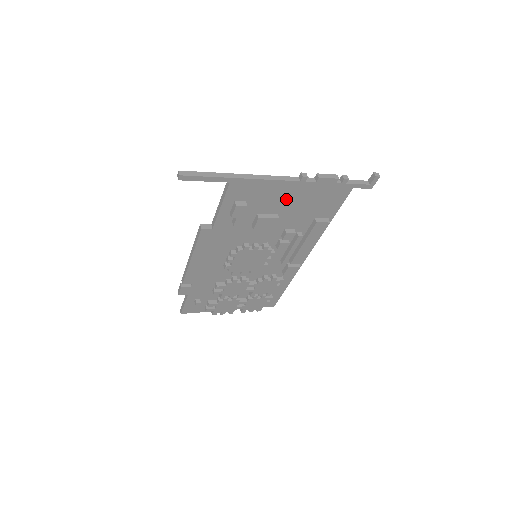
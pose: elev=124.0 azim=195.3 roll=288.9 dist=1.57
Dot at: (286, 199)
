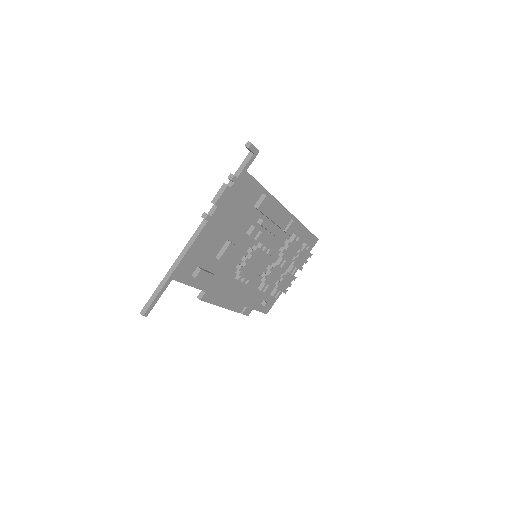
Dot at: (217, 233)
